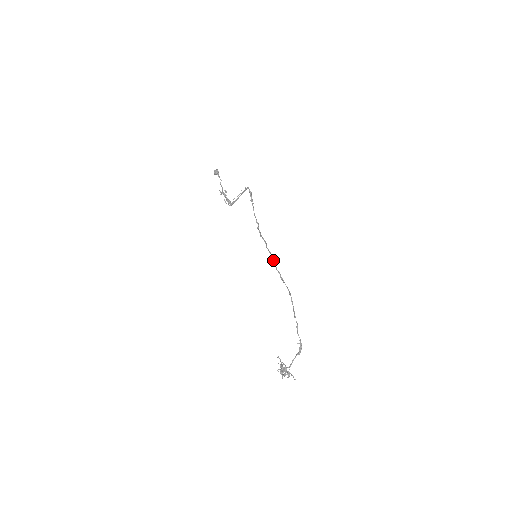
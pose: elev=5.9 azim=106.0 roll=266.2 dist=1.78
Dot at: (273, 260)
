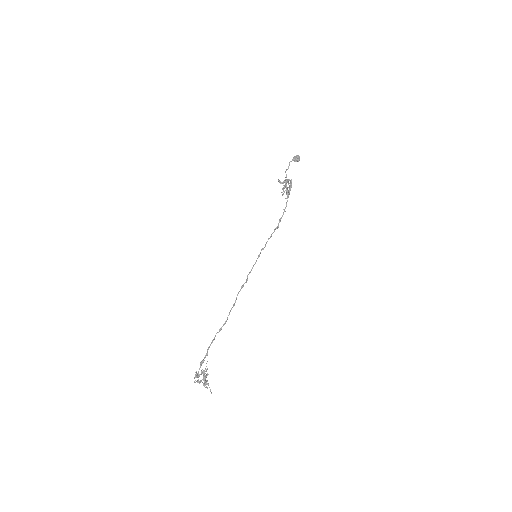
Dot at: (253, 265)
